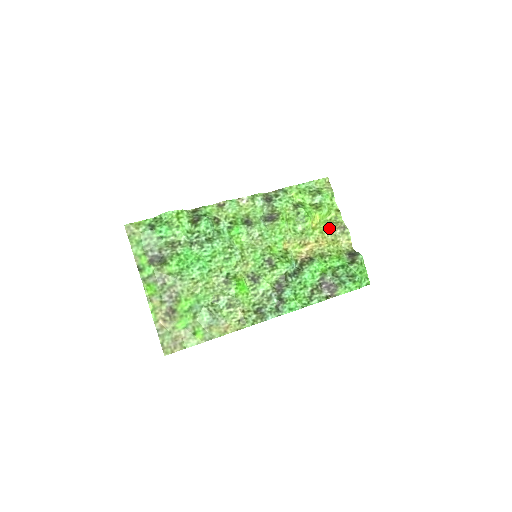
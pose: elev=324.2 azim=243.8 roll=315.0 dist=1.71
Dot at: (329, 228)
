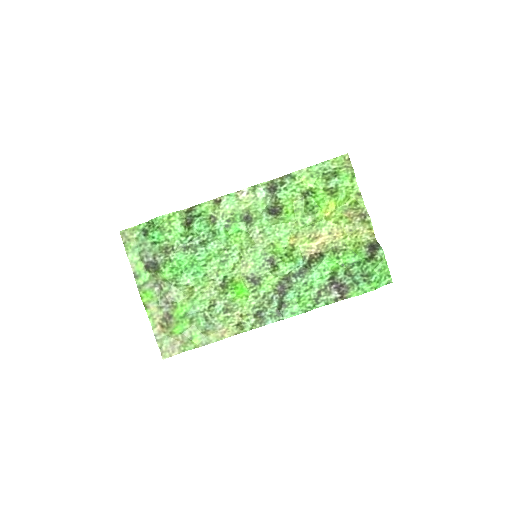
Dot at: (347, 216)
